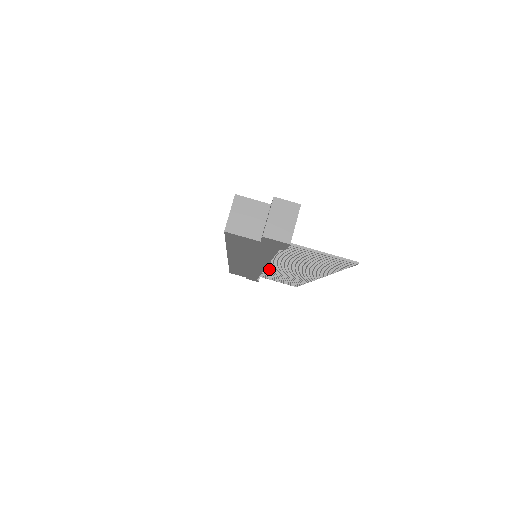
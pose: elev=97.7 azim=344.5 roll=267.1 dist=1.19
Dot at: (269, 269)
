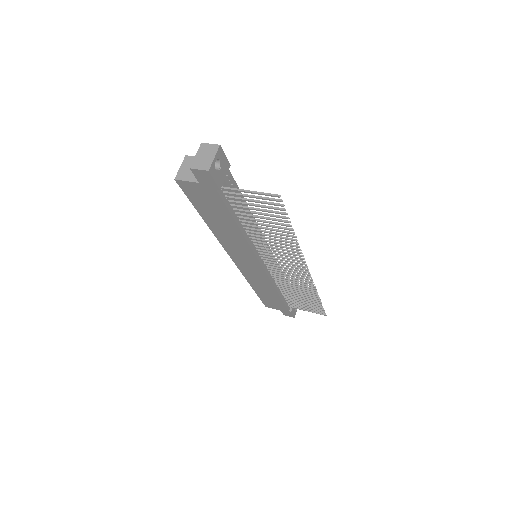
Dot at: (275, 274)
